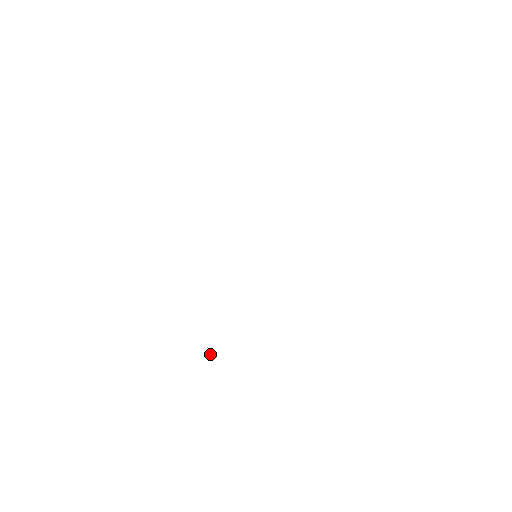
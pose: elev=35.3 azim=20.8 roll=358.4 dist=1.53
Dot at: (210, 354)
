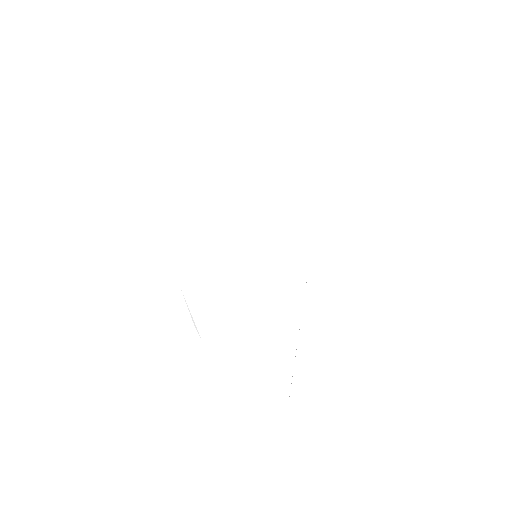
Dot at: occluded
